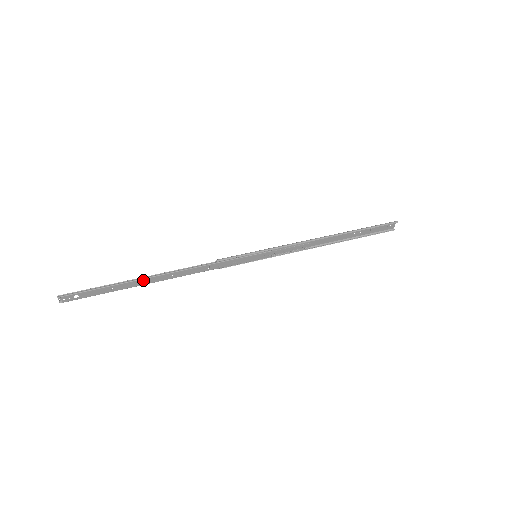
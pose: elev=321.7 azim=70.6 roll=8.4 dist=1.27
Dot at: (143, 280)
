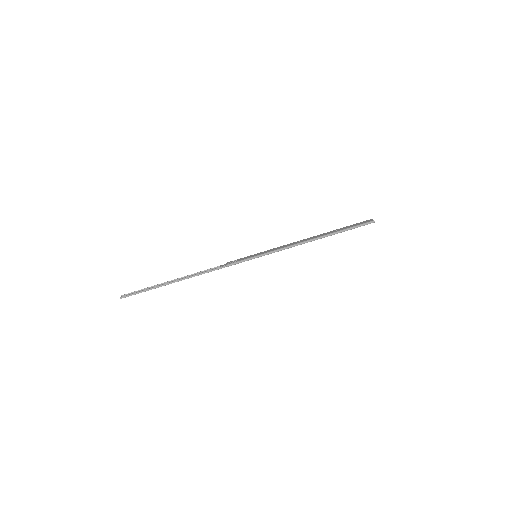
Dot at: occluded
